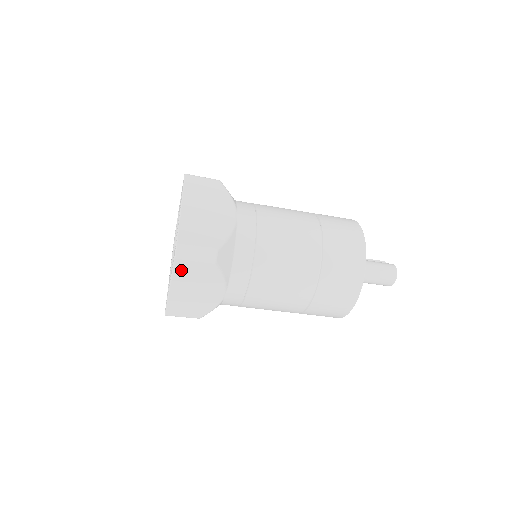
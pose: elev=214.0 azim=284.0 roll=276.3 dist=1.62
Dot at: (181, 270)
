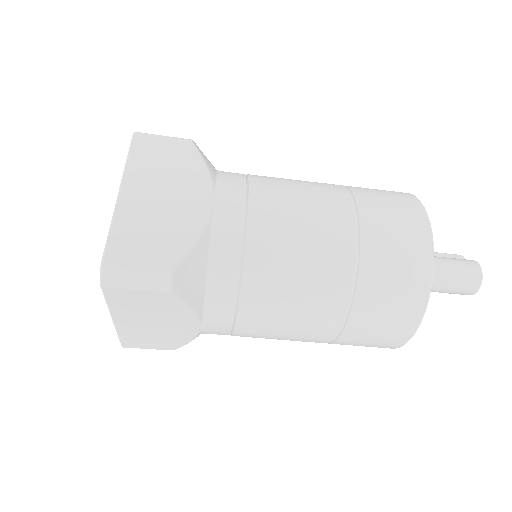
Dot at: (119, 300)
